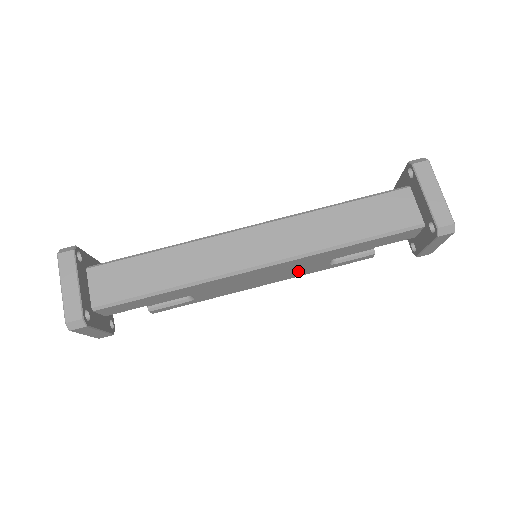
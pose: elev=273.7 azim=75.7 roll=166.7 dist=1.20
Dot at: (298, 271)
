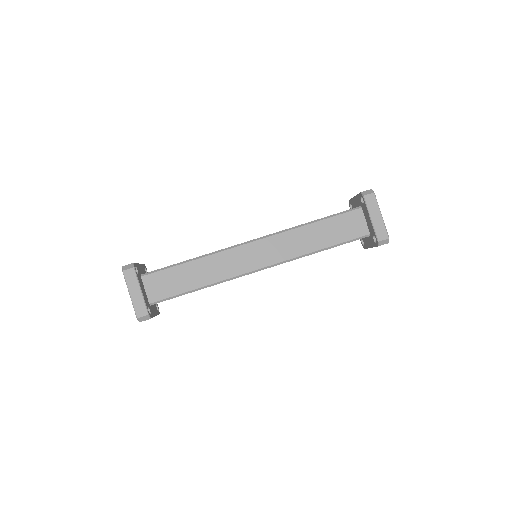
Dot at: occluded
